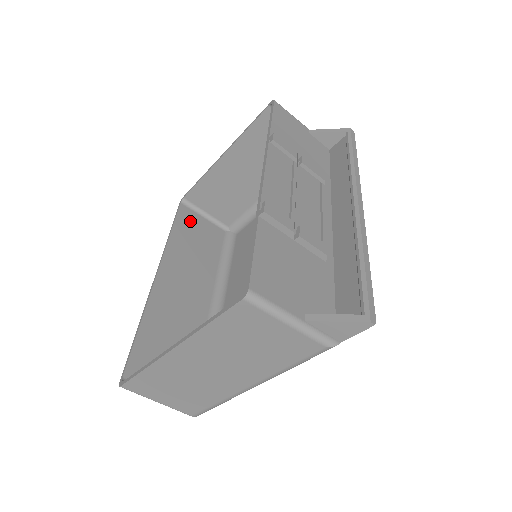
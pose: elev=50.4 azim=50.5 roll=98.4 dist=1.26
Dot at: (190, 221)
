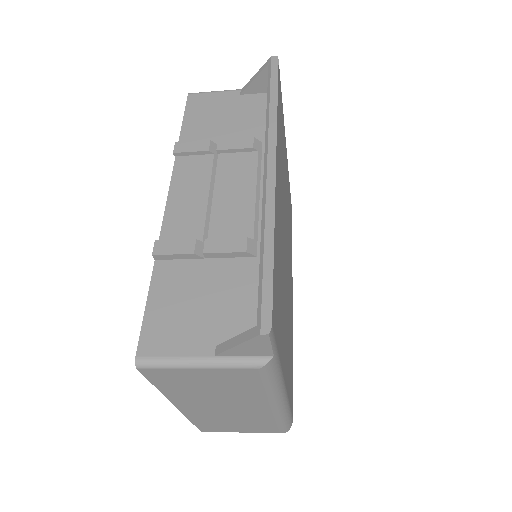
Dot at: occluded
